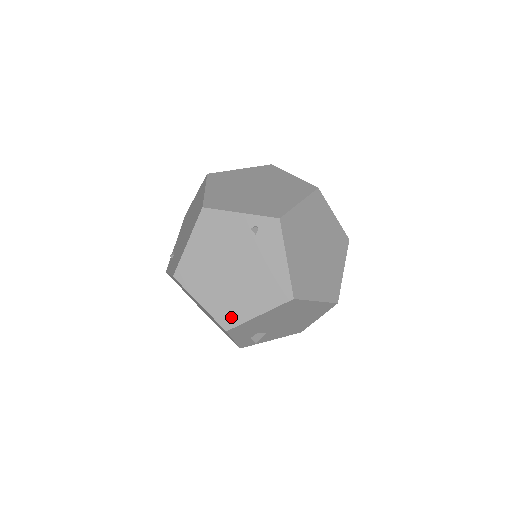
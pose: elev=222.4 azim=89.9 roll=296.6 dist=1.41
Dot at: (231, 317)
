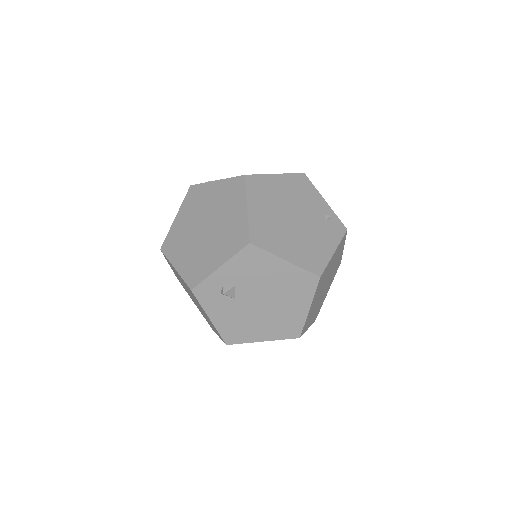
Dot at: (263, 239)
